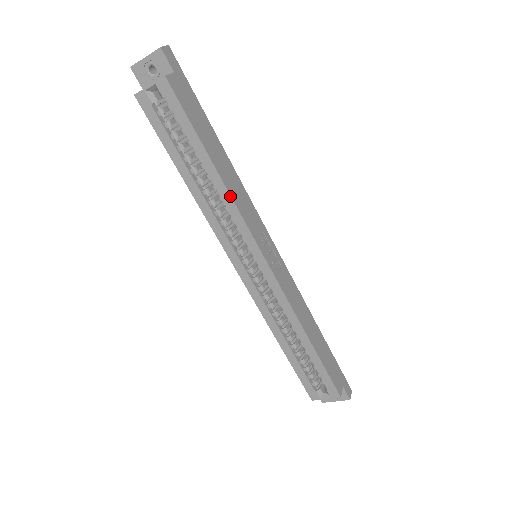
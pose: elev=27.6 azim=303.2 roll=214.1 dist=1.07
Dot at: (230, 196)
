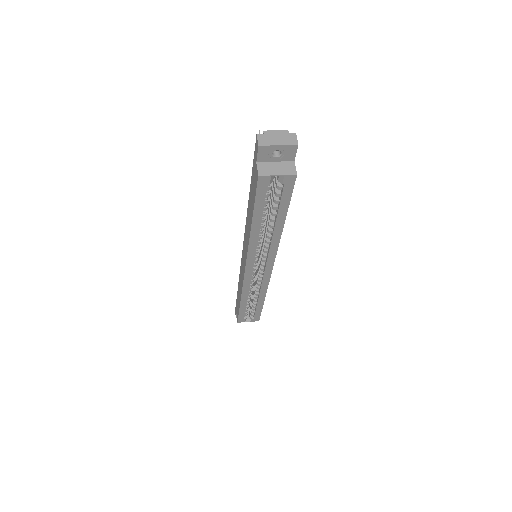
Dot at: occluded
